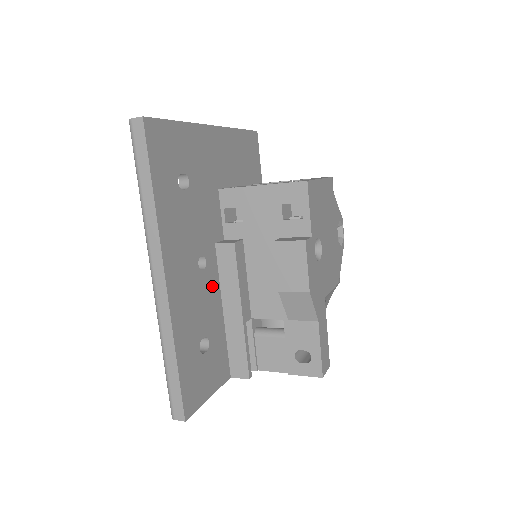
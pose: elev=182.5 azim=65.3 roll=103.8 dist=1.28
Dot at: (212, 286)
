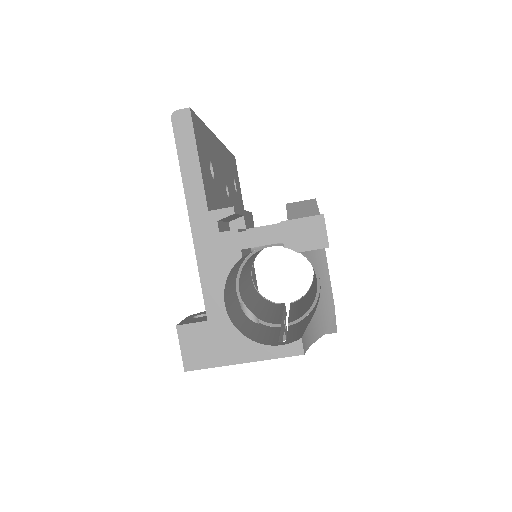
Dot at: (225, 201)
